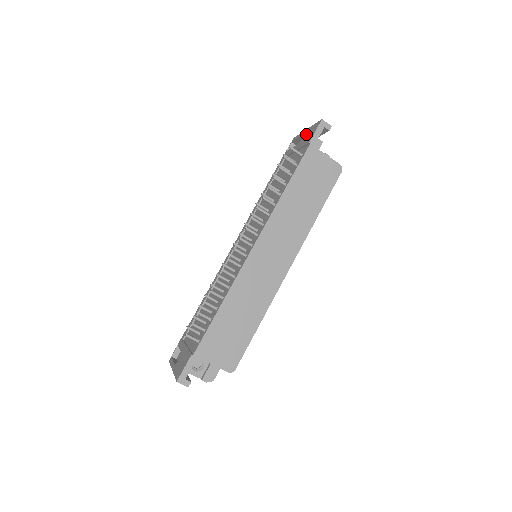
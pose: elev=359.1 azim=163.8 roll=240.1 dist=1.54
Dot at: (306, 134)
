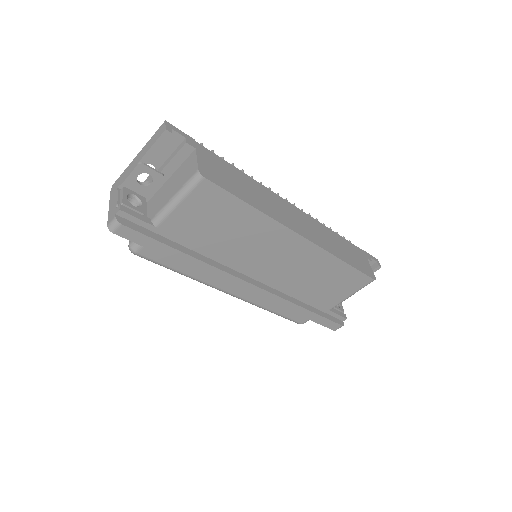
Dot at: occluded
